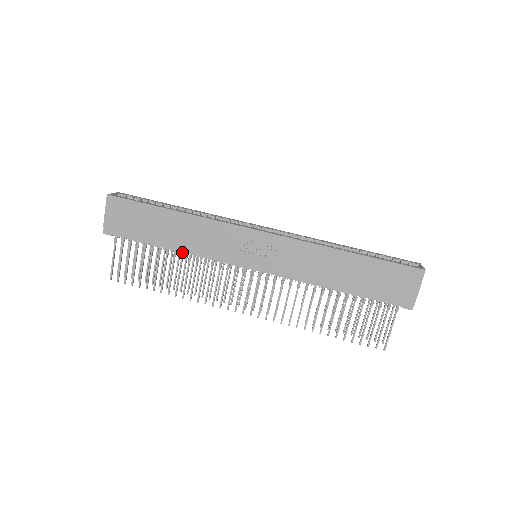
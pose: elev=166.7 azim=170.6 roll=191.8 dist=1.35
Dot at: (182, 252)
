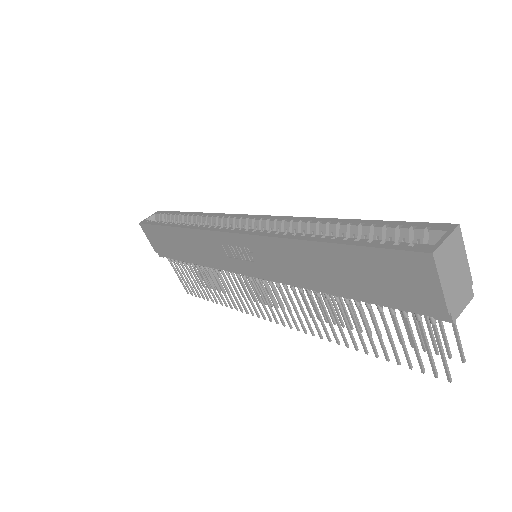
Dot at: (202, 265)
